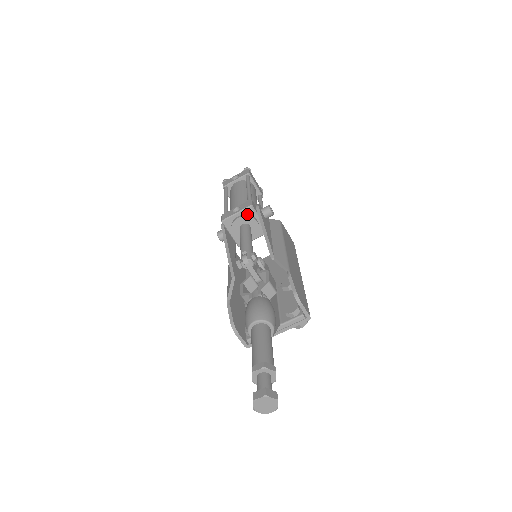
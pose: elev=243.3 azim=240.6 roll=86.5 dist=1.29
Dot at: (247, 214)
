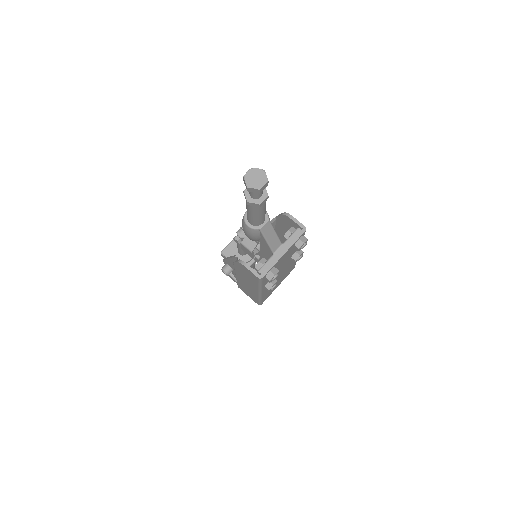
Dot at: occluded
